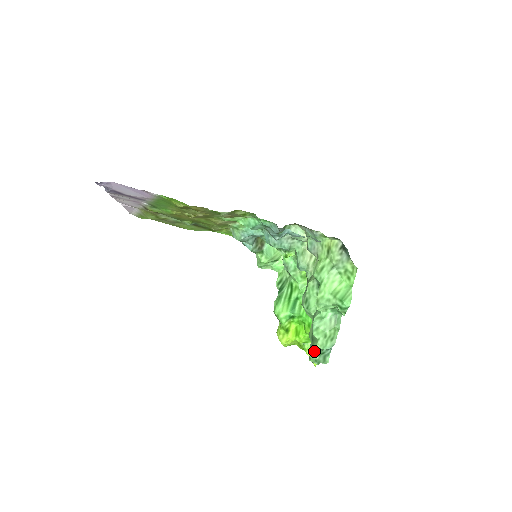
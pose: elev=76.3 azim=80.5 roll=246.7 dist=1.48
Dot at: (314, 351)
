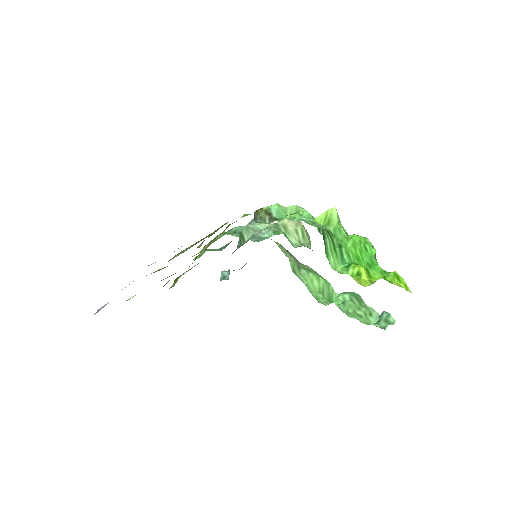
Dot at: occluded
